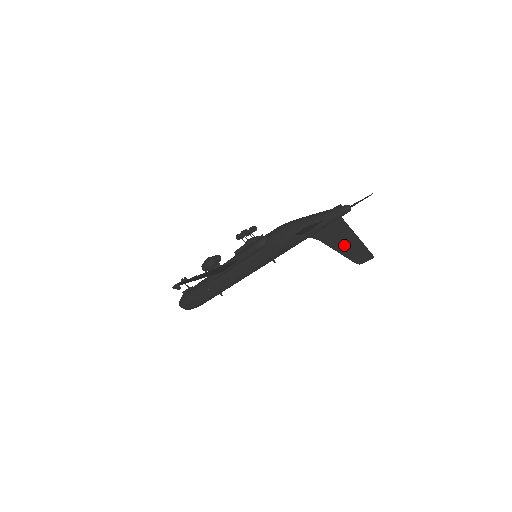
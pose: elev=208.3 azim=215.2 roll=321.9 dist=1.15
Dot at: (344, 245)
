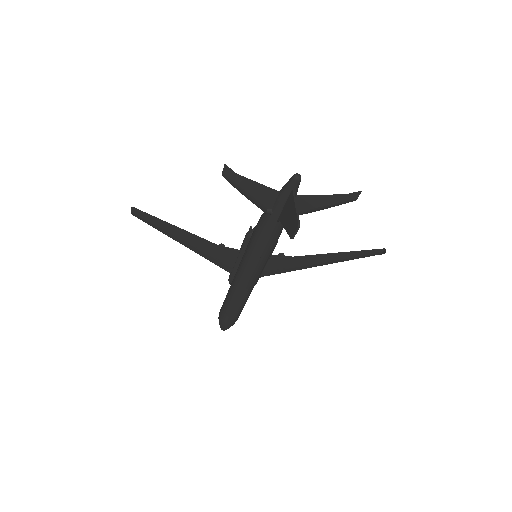
Dot at: (289, 219)
